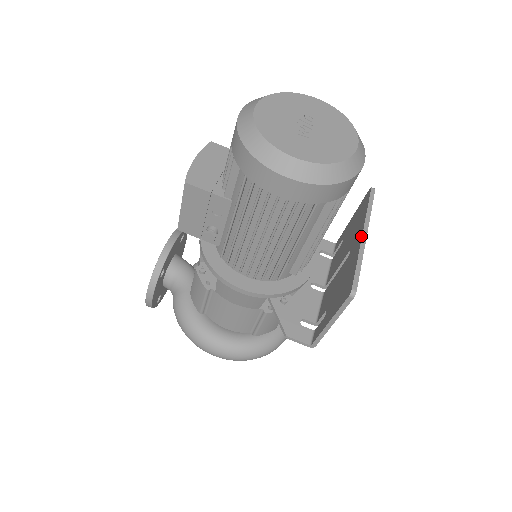
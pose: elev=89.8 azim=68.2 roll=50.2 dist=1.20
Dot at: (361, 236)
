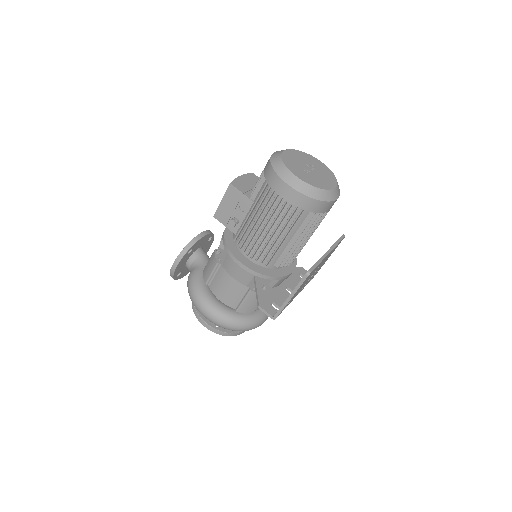
Dot at: (326, 252)
